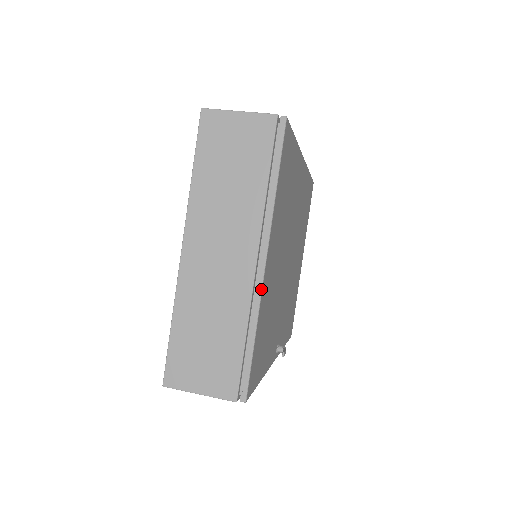
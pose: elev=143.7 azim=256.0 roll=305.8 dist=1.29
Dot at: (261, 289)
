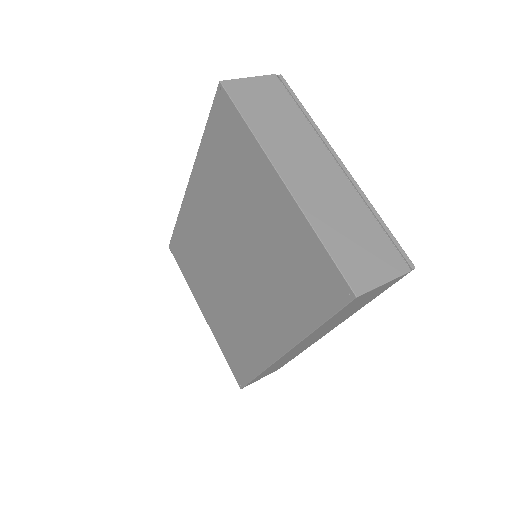
Dot at: (356, 182)
